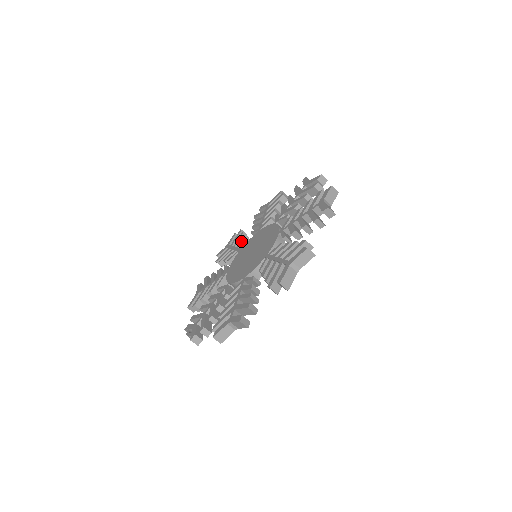
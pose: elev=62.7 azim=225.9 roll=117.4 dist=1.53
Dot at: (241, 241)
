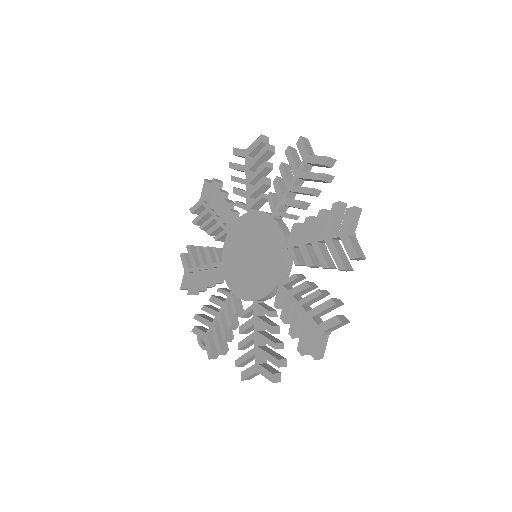
Dot at: (224, 212)
